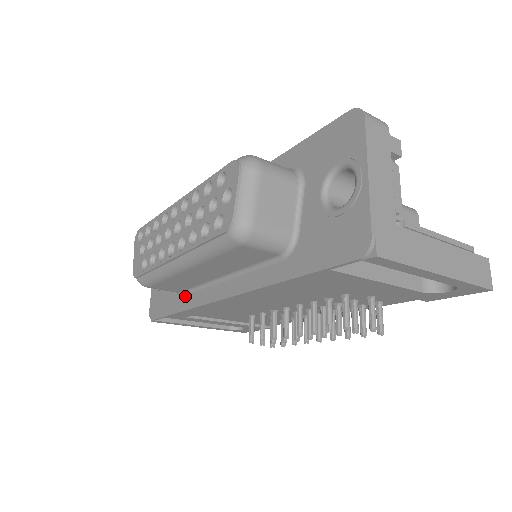
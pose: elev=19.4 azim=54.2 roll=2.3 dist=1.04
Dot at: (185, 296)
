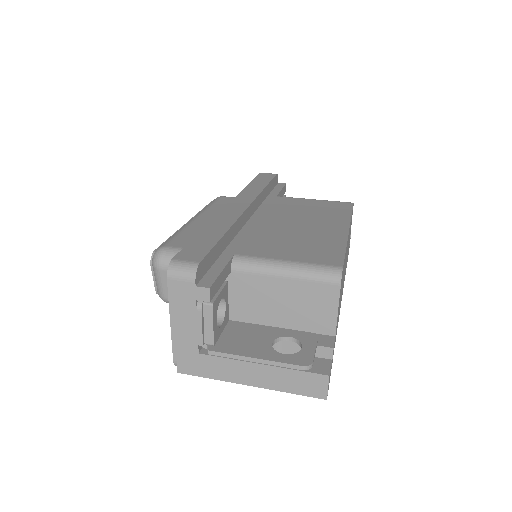
Dot at: occluded
